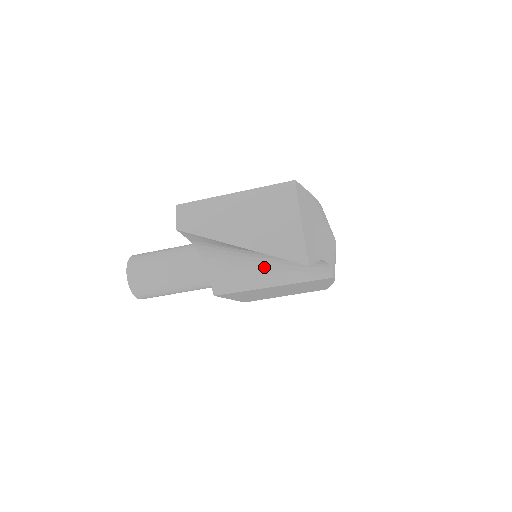
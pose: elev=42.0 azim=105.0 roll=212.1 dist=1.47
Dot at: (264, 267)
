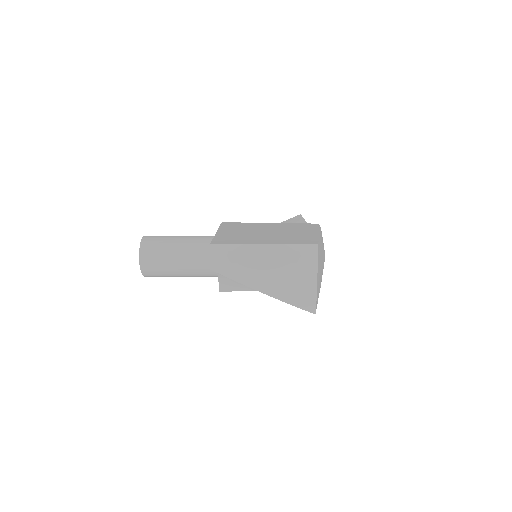
Dot at: occluded
